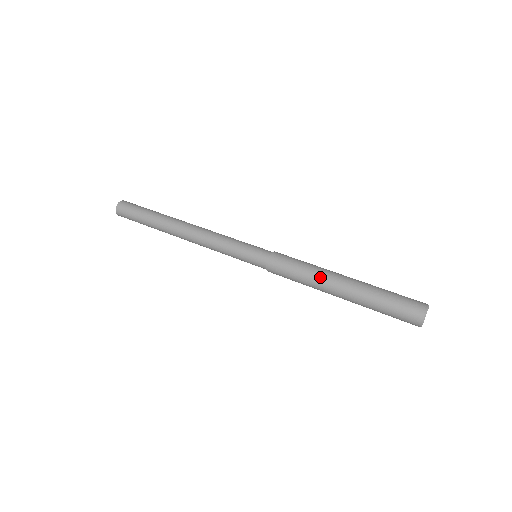
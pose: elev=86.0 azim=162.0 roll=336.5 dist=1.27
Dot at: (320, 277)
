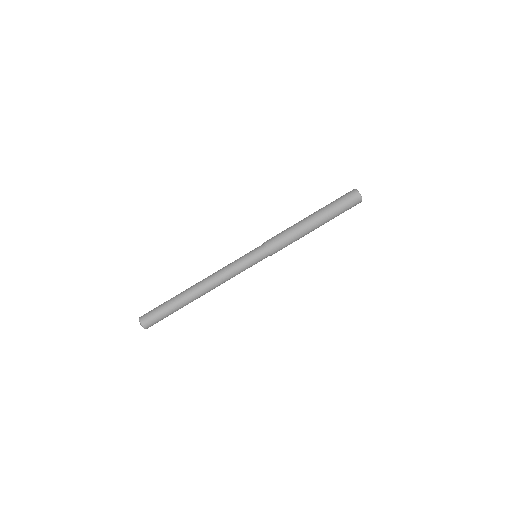
Dot at: (298, 225)
